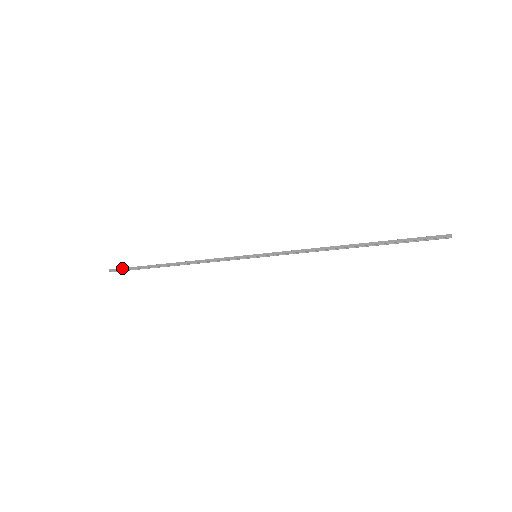
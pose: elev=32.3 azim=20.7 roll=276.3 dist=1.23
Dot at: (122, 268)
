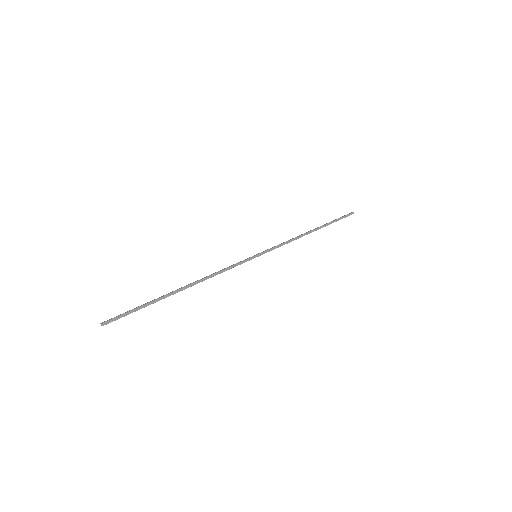
Dot at: (120, 314)
